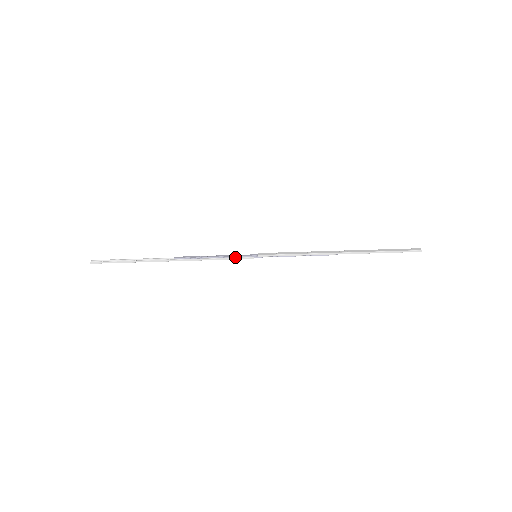
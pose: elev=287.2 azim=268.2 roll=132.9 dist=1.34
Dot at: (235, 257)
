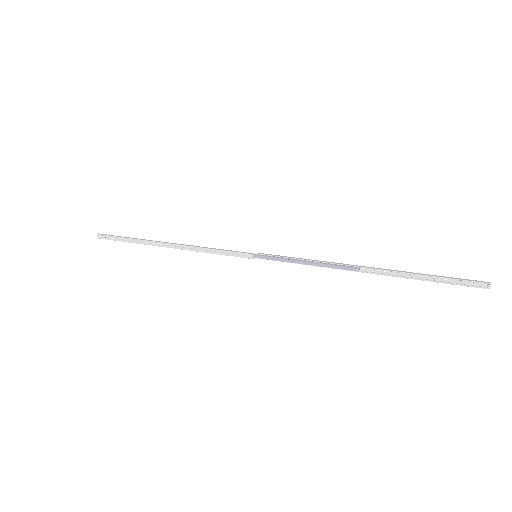
Dot at: (233, 251)
